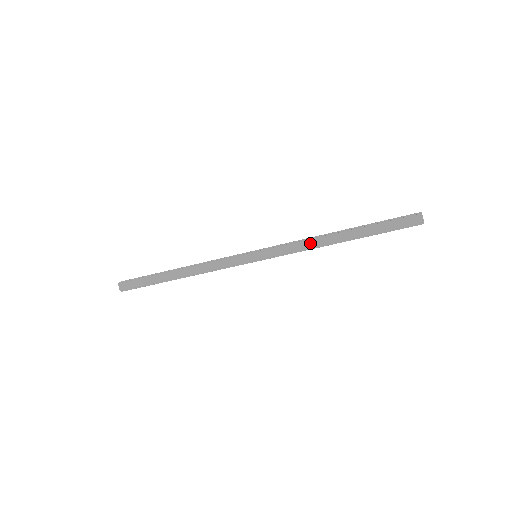
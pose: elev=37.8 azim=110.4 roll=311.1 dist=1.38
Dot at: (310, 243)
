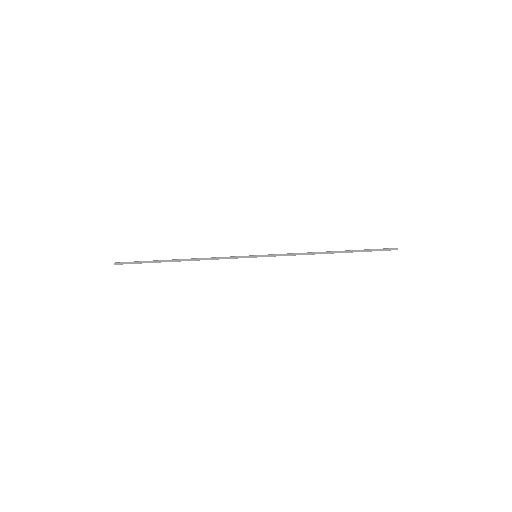
Dot at: (305, 253)
